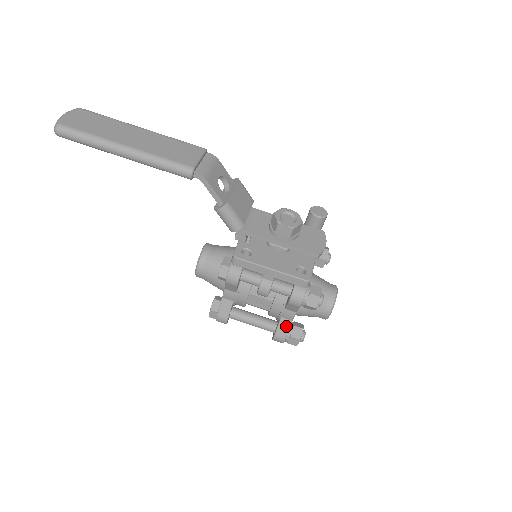
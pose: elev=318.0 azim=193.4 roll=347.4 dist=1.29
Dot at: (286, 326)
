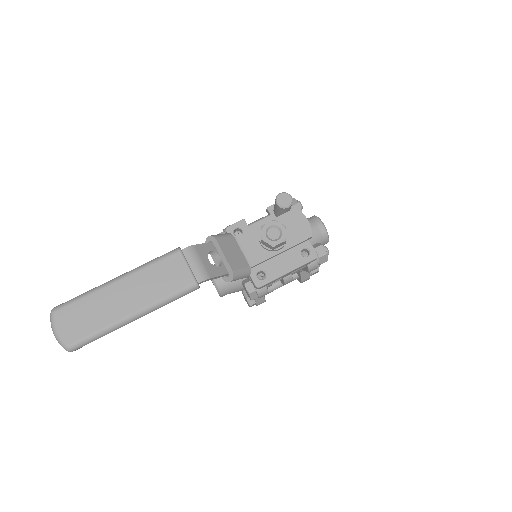
Dot at: (306, 273)
